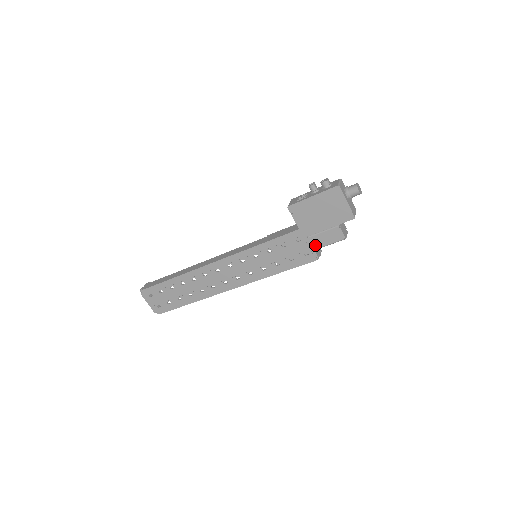
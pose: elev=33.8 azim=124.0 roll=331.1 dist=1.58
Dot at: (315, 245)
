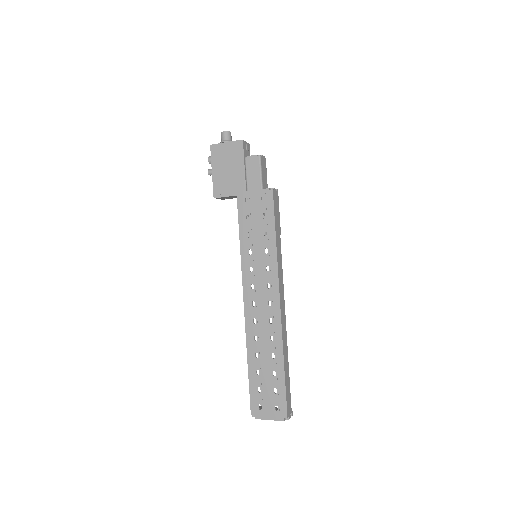
Dot at: (257, 187)
